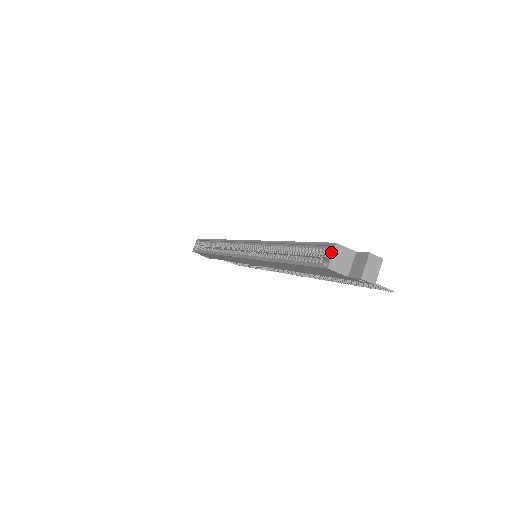
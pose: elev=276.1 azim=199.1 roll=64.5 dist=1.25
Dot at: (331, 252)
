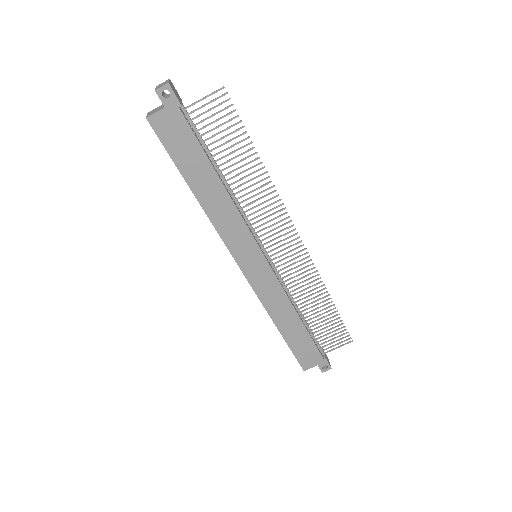
Dot at: occluded
